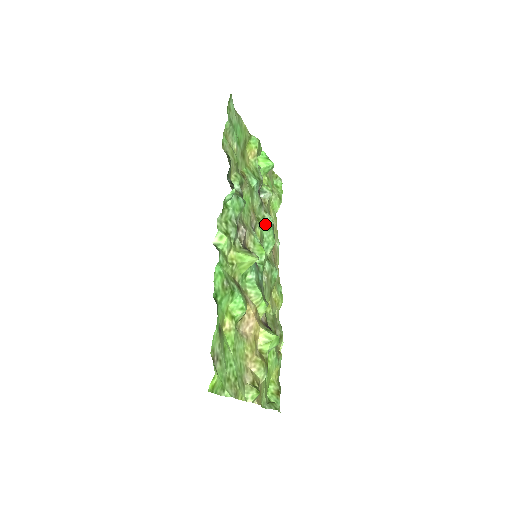
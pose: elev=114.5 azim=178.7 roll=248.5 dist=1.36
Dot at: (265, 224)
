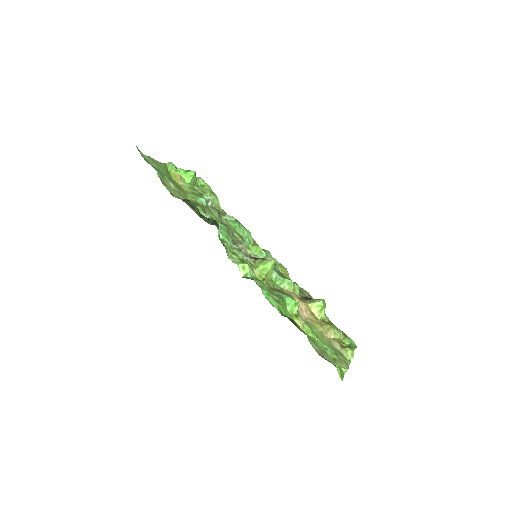
Dot at: (233, 225)
